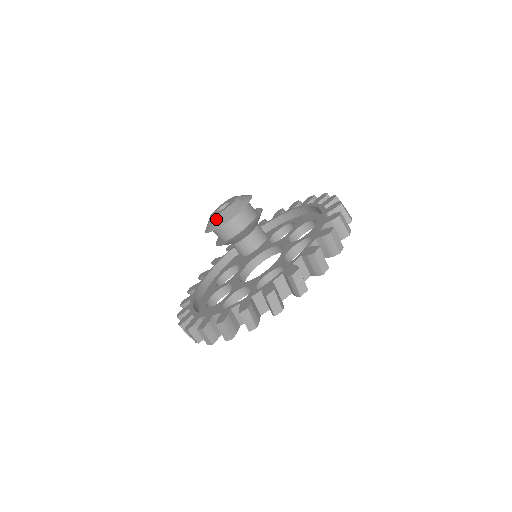
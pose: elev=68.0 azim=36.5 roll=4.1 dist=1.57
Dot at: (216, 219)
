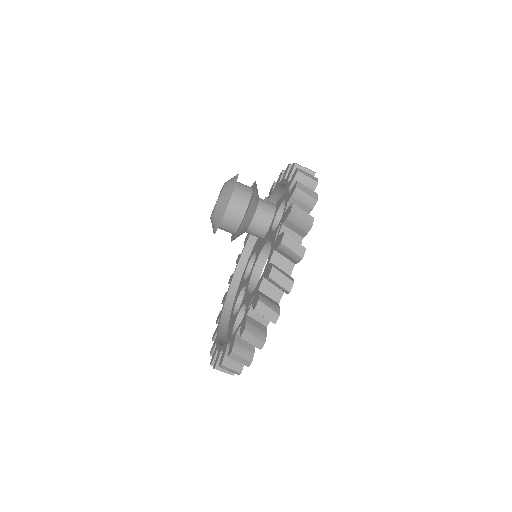
Dot at: (211, 222)
